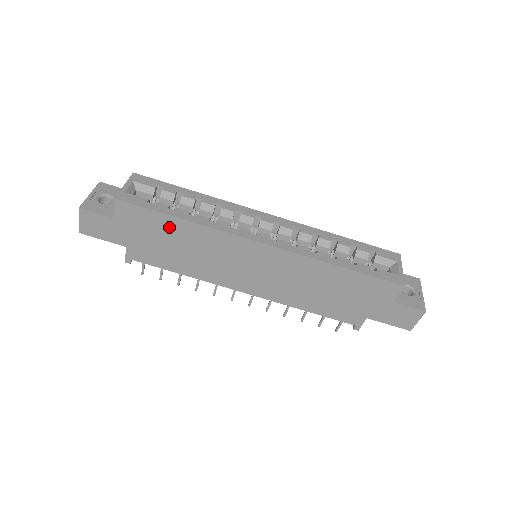
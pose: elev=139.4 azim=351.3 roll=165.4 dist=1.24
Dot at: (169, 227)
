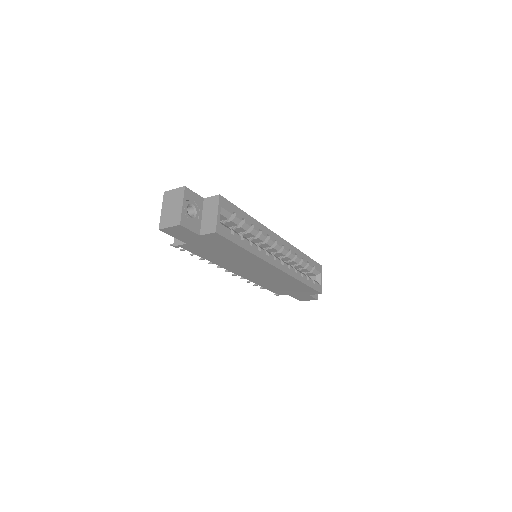
Dot at: (233, 249)
